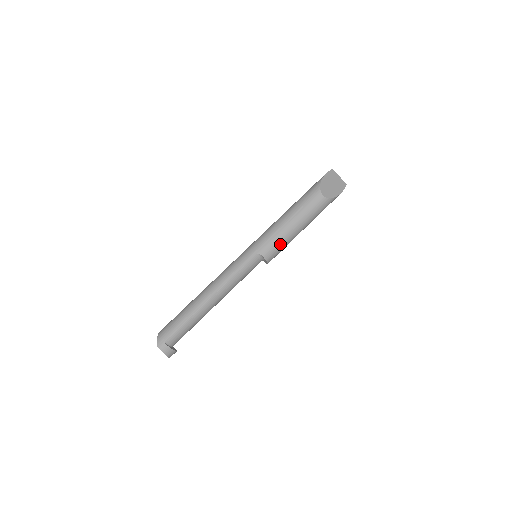
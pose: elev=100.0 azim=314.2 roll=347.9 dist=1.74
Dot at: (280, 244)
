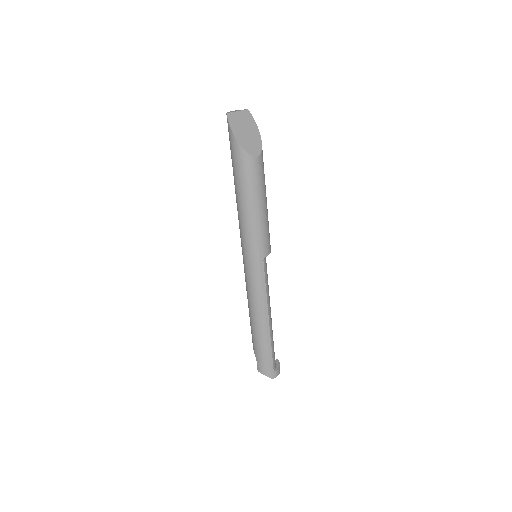
Dot at: (268, 231)
